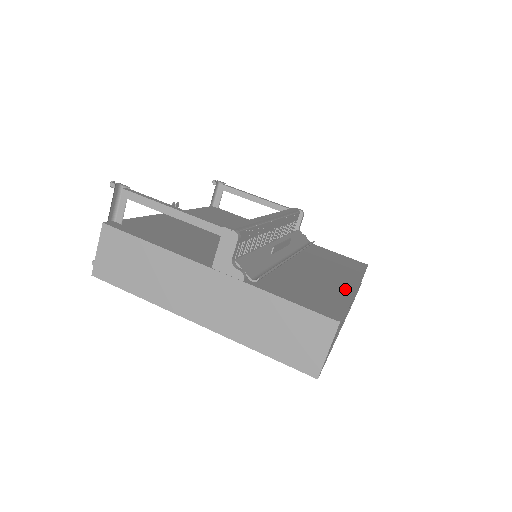
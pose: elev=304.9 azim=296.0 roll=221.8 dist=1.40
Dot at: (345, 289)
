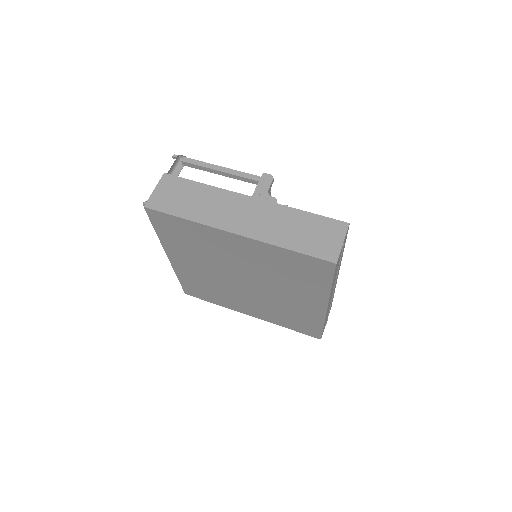
Dot at: occluded
